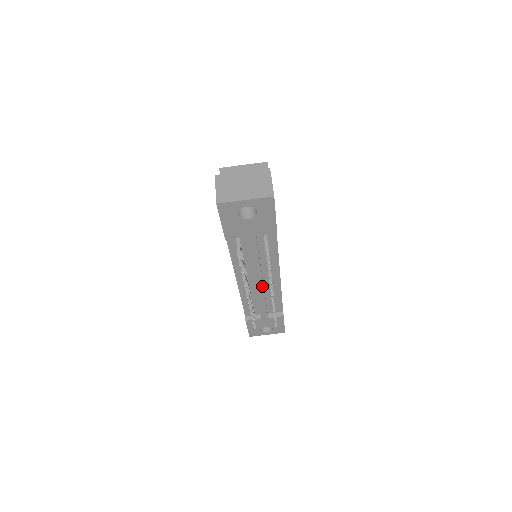
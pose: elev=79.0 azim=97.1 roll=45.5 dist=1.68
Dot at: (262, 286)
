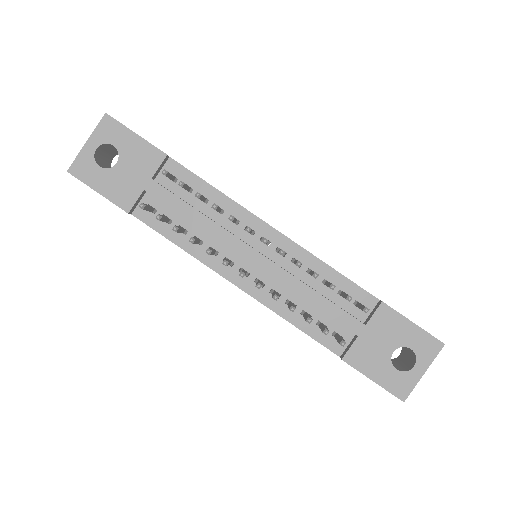
Dot at: (265, 259)
